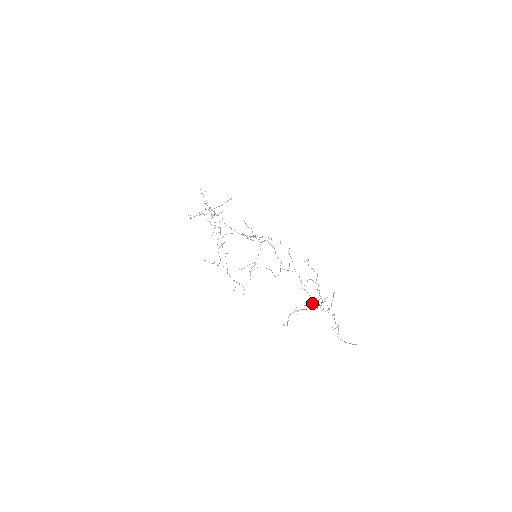
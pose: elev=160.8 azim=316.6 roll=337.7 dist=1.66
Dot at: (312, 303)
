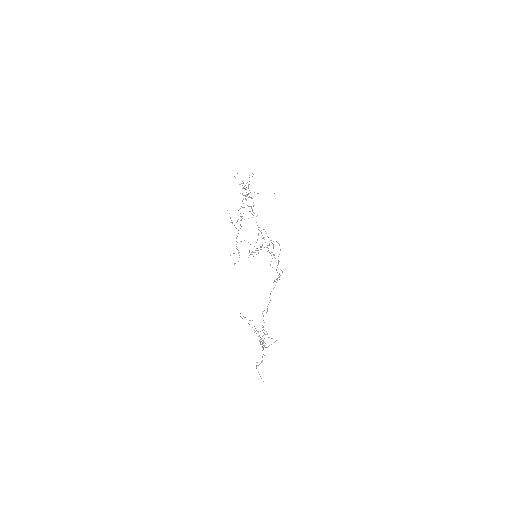
Dot at: (260, 331)
